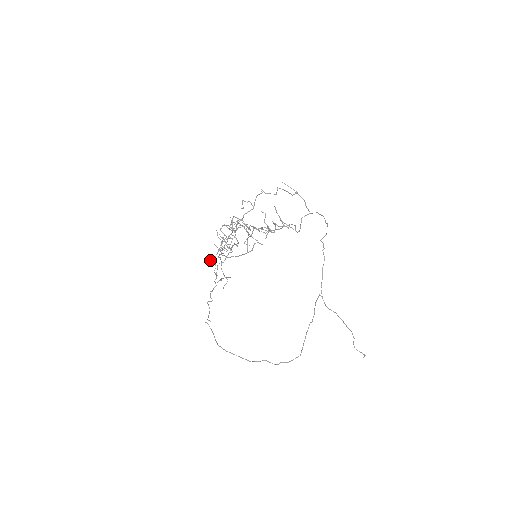
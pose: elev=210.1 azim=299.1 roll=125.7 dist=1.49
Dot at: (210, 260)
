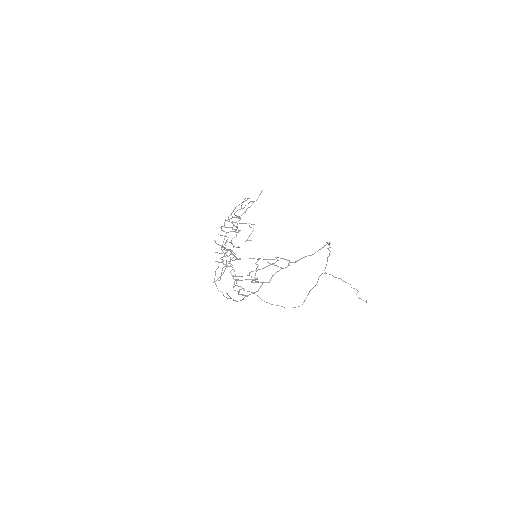
Dot at: (225, 220)
